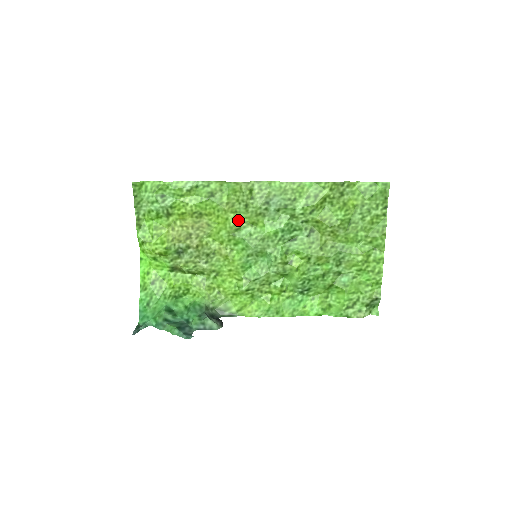
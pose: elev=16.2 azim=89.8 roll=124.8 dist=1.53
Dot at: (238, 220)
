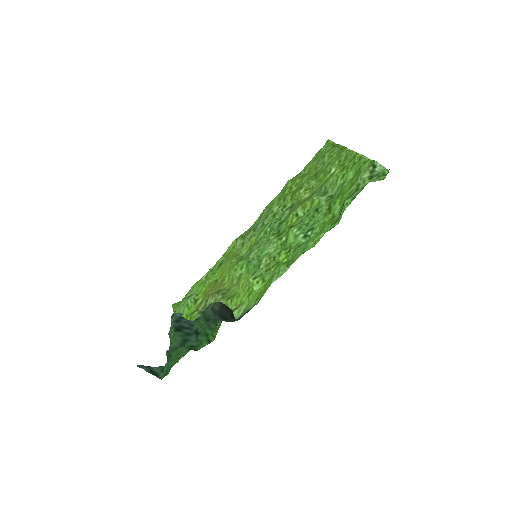
Dot at: (240, 257)
